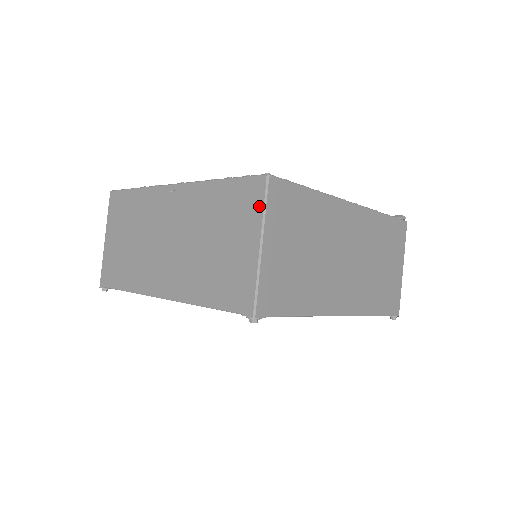
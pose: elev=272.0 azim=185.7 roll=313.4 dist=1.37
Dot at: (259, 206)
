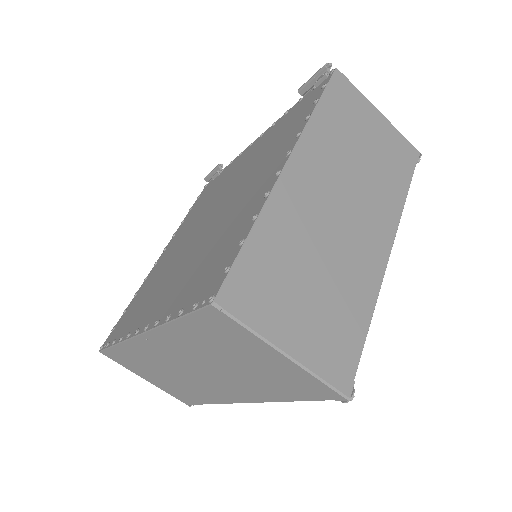
Dot at: (241, 330)
